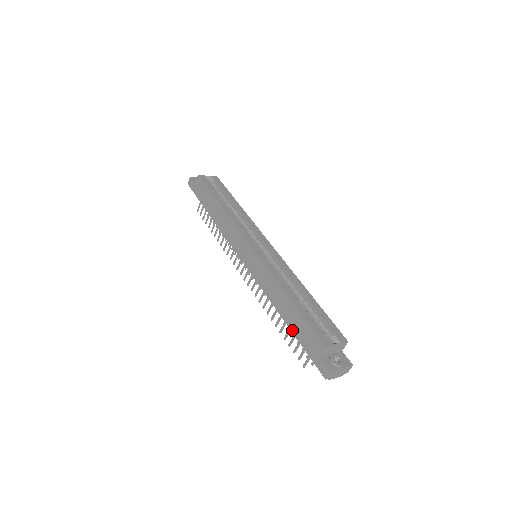
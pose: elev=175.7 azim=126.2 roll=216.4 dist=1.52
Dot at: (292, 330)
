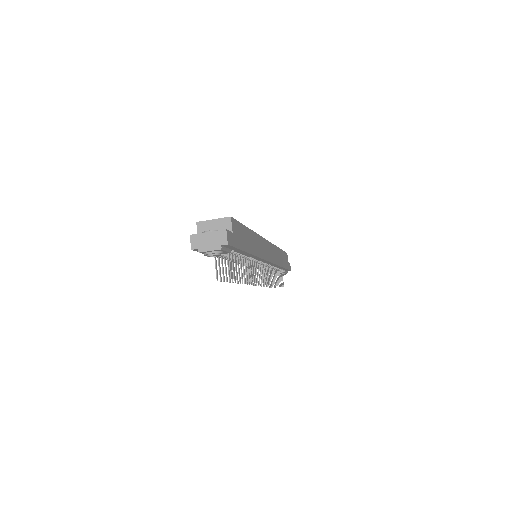
Dot at: occluded
